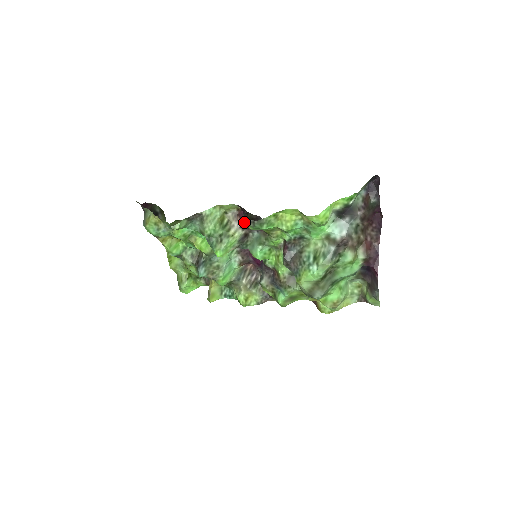
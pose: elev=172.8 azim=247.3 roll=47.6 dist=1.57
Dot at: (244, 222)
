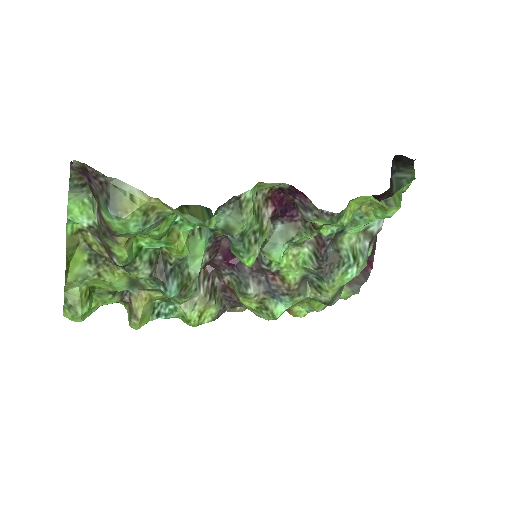
Dot at: (276, 209)
